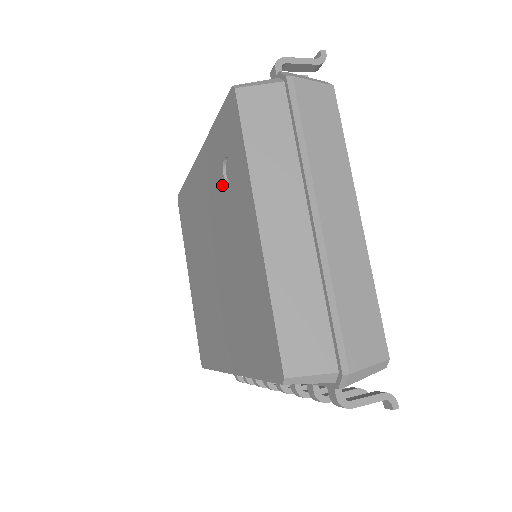
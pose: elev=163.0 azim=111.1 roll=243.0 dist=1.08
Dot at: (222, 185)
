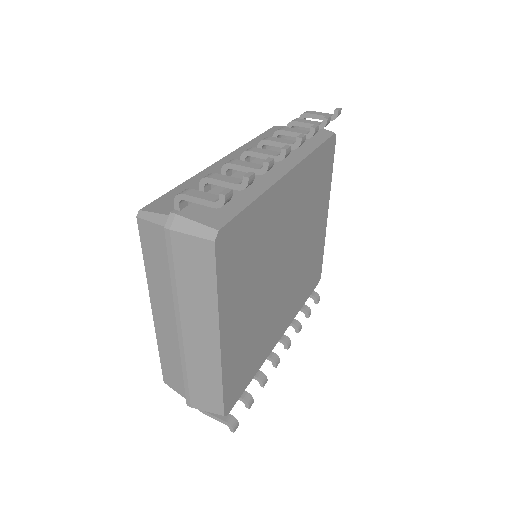
Dot at: occluded
